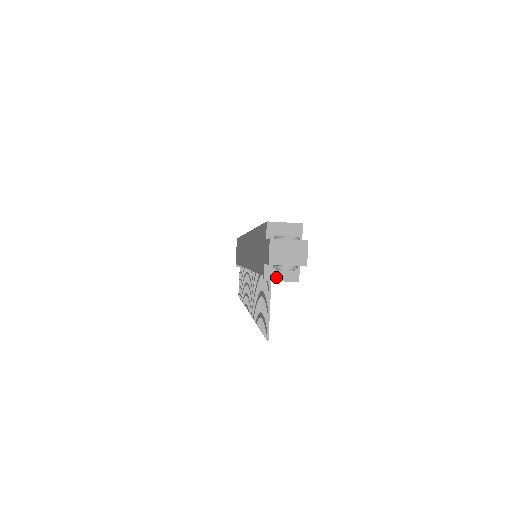
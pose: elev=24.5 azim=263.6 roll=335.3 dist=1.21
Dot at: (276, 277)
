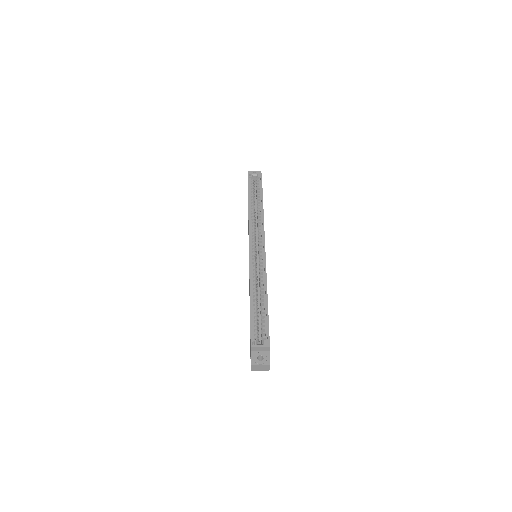
Dot at: occluded
